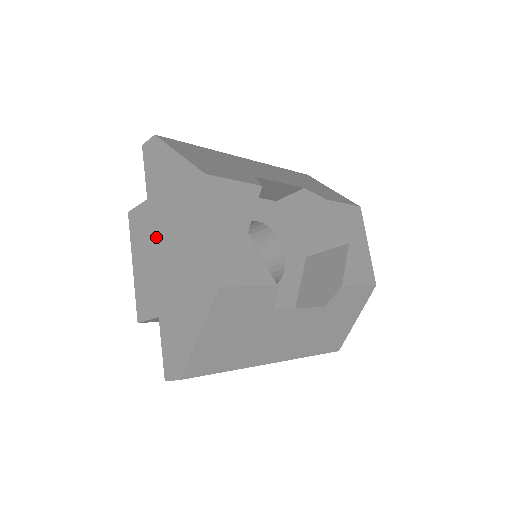
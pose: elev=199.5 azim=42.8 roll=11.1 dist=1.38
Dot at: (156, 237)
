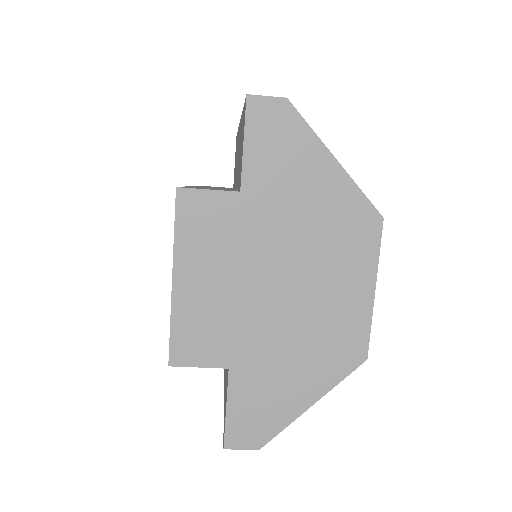
Dot at: (251, 258)
